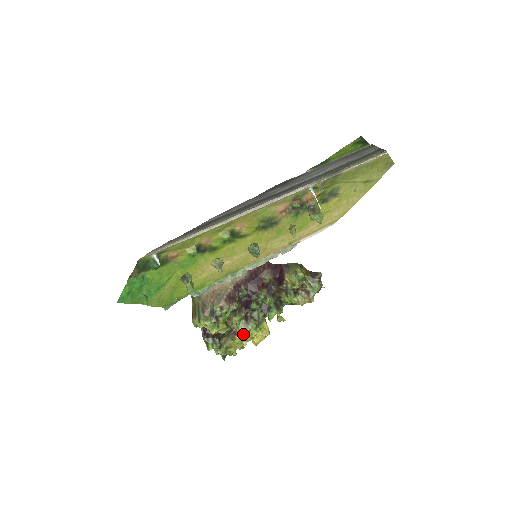
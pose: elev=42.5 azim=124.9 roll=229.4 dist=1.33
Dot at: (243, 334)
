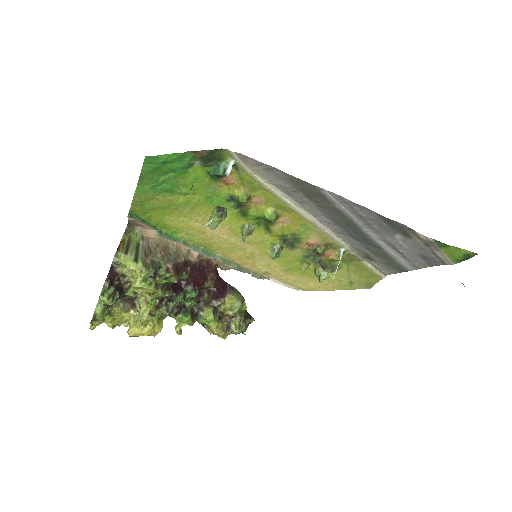
Dot at: (145, 313)
